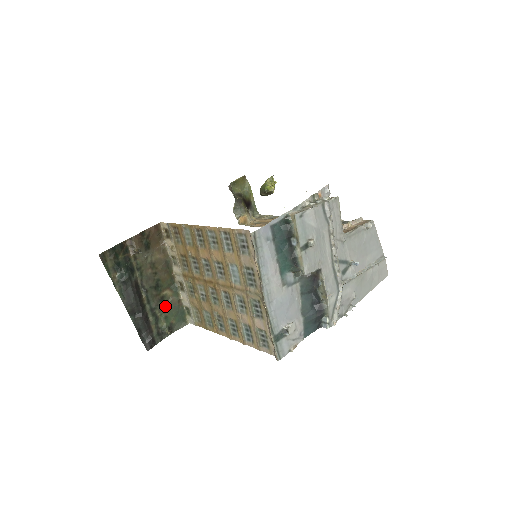
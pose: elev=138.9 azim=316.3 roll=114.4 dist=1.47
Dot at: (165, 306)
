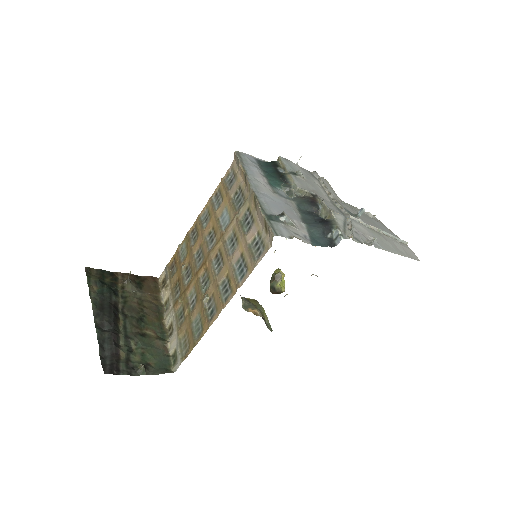
Dot at: (145, 343)
